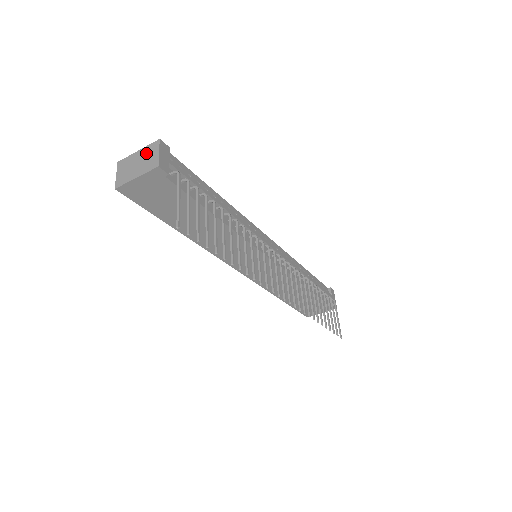
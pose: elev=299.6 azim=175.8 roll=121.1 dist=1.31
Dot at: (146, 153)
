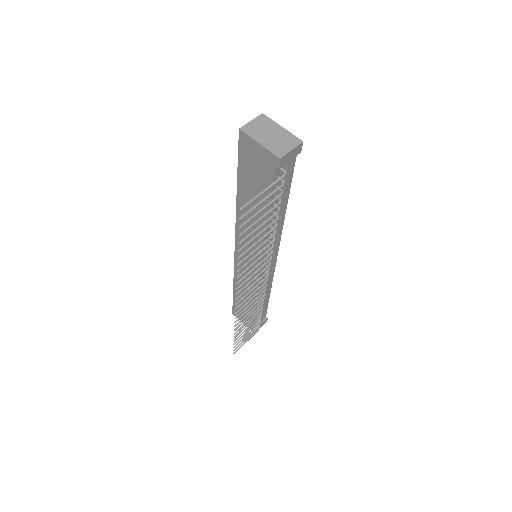
Dot at: (285, 137)
